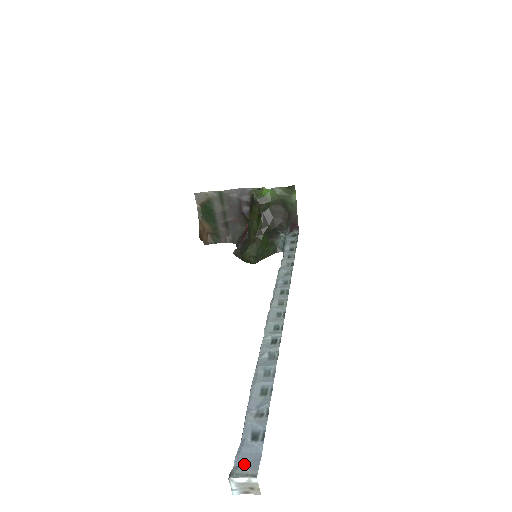
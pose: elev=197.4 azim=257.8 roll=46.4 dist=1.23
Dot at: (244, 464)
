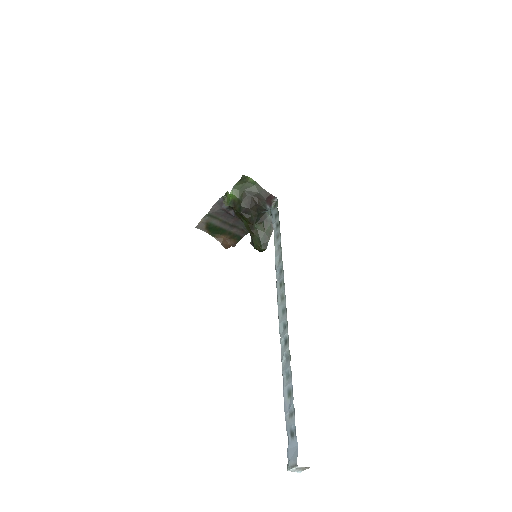
Dot at: (291, 458)
